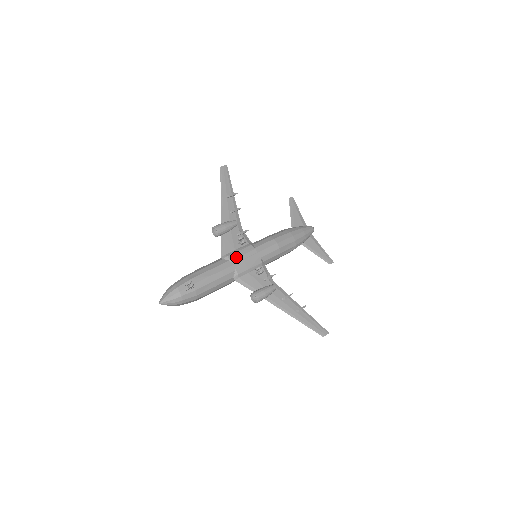
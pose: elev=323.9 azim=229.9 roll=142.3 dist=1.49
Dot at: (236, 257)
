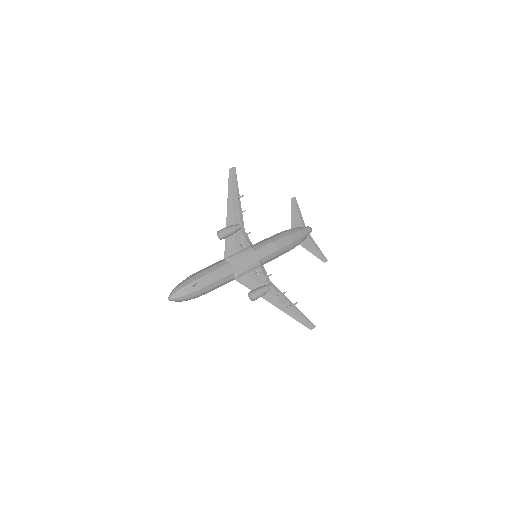
Dot at: (237, 259)
